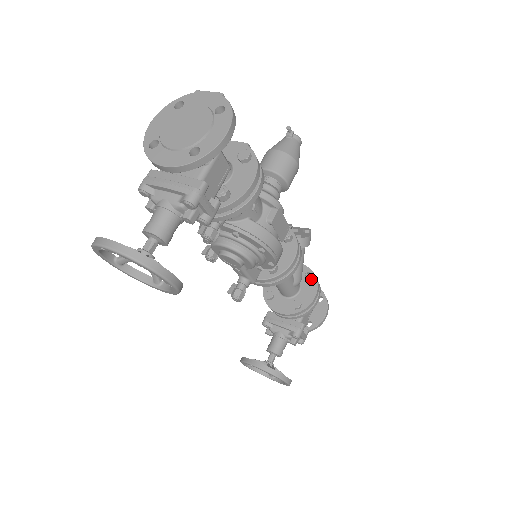
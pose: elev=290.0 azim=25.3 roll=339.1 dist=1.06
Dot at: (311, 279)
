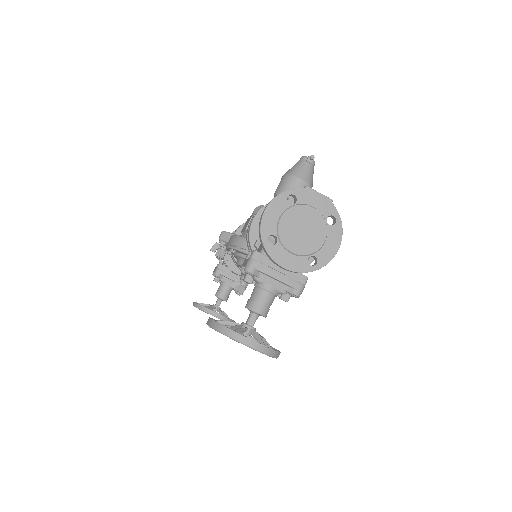
Dot at: occluded
